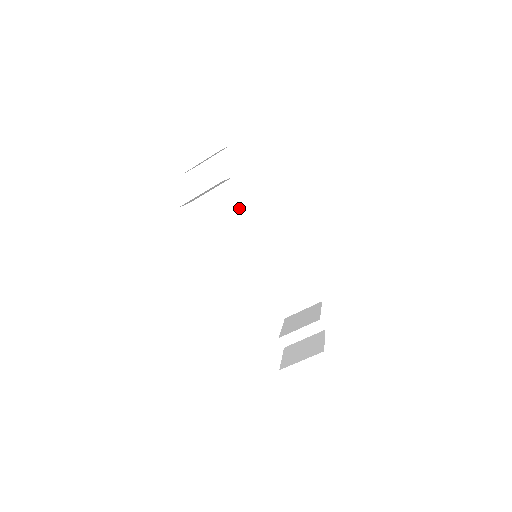
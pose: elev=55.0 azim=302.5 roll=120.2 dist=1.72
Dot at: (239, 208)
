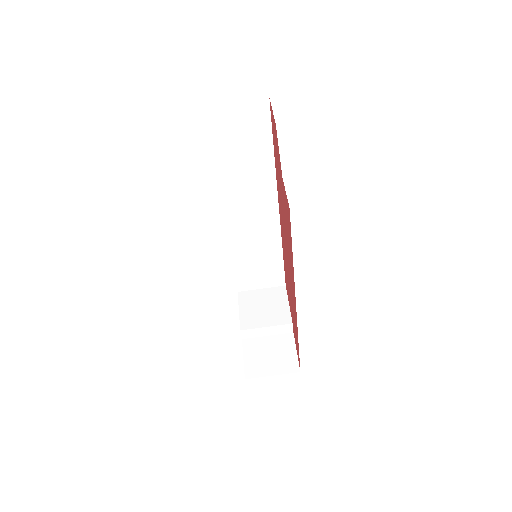
Dot at: (241, 175)
